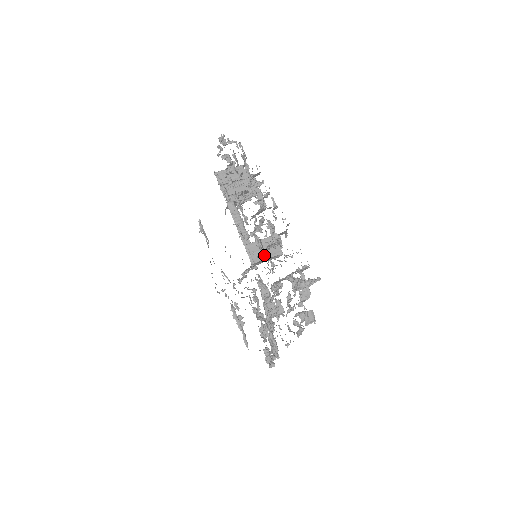
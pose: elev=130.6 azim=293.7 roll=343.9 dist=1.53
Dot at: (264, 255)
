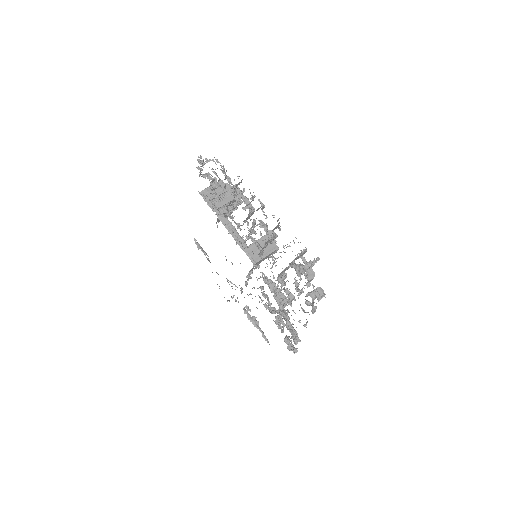
Dot at: (263, 254)
